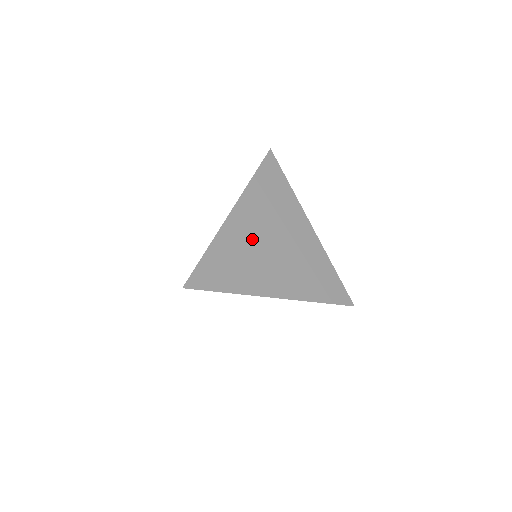
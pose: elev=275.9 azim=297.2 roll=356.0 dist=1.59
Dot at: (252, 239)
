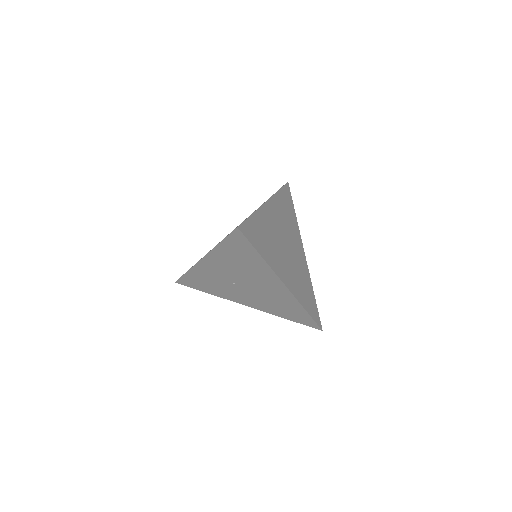
Dot at: (276, 230)
